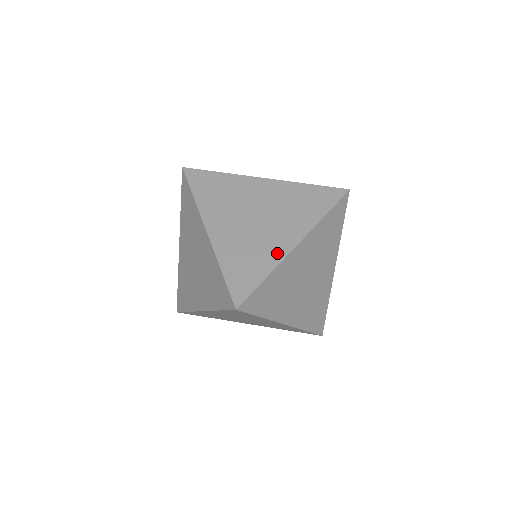
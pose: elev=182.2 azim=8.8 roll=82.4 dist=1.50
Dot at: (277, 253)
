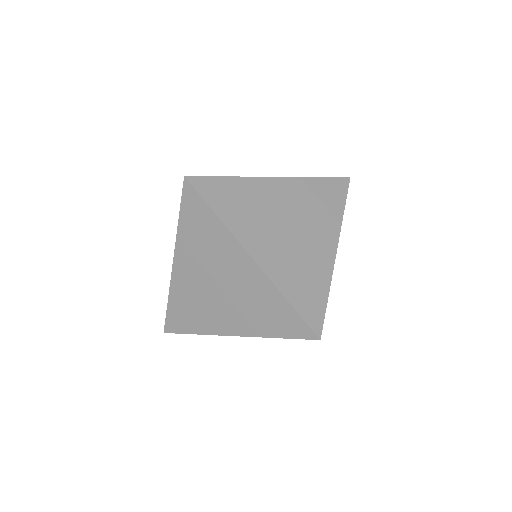
Dot at: occluded
